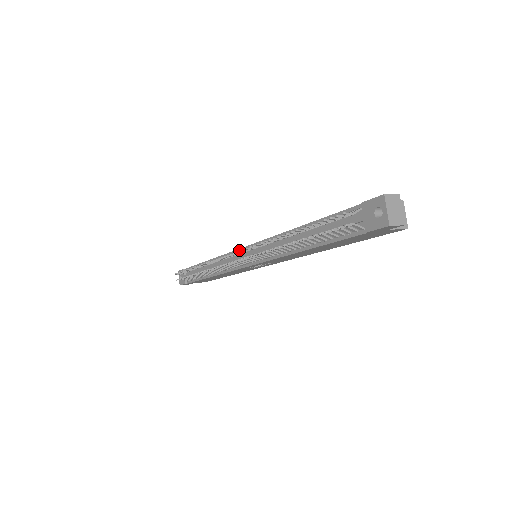
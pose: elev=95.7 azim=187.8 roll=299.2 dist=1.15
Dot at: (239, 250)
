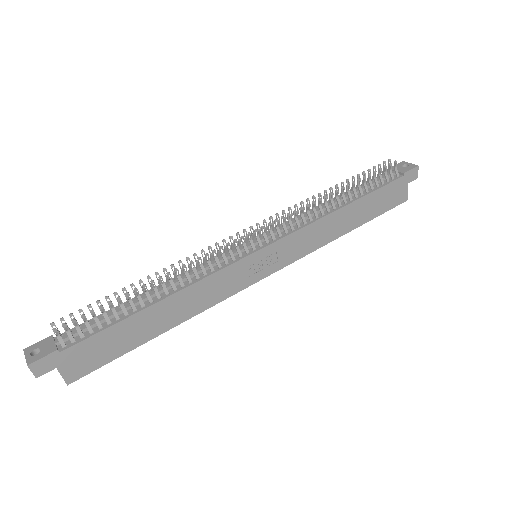
Dot at: (264, 219)
